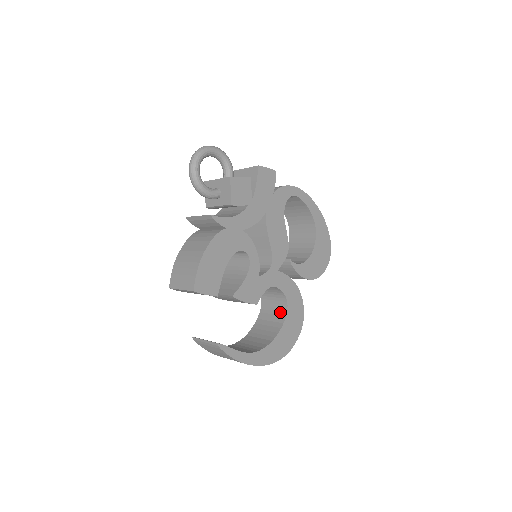
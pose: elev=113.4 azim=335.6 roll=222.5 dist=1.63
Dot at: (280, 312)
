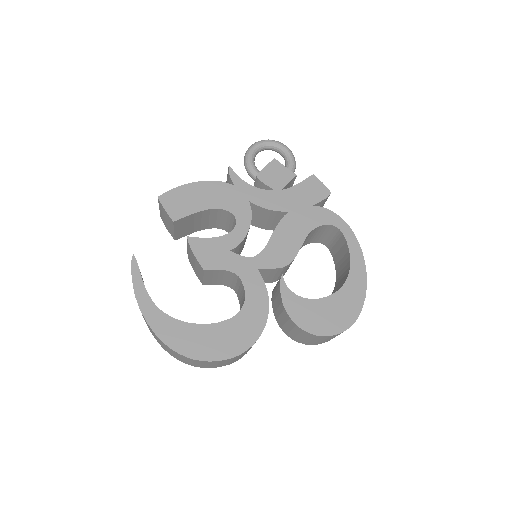
Dot at: occluded
